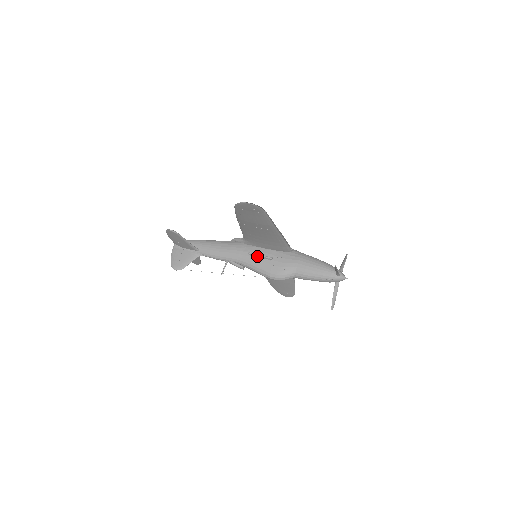
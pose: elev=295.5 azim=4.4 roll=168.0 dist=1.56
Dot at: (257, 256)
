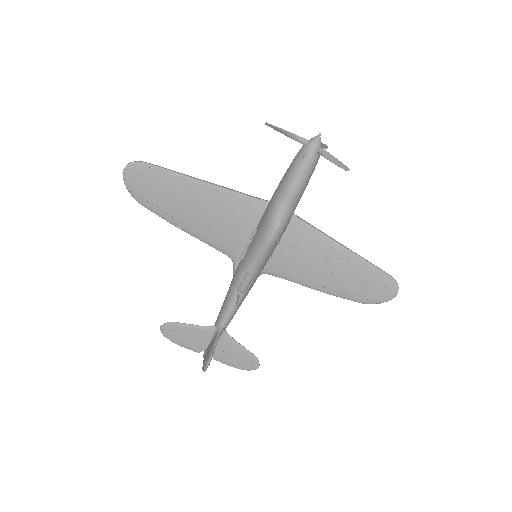
Dot at: occluded
